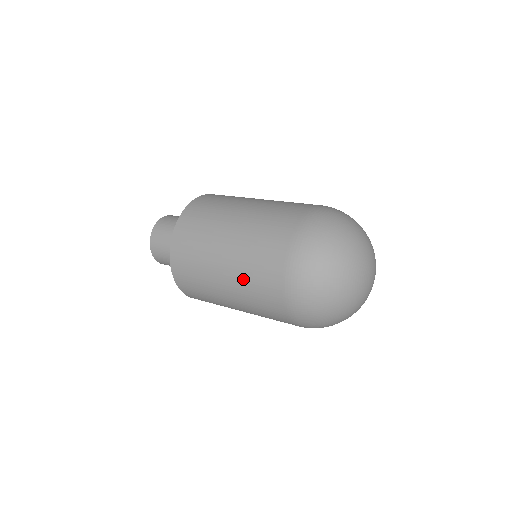
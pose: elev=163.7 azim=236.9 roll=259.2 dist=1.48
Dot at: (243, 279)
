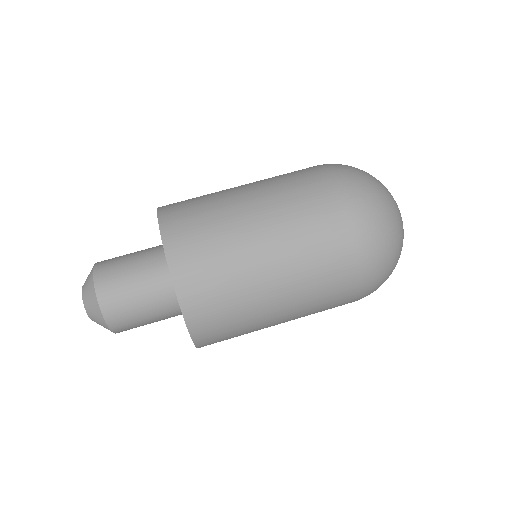
Dot at: (306, 287)
